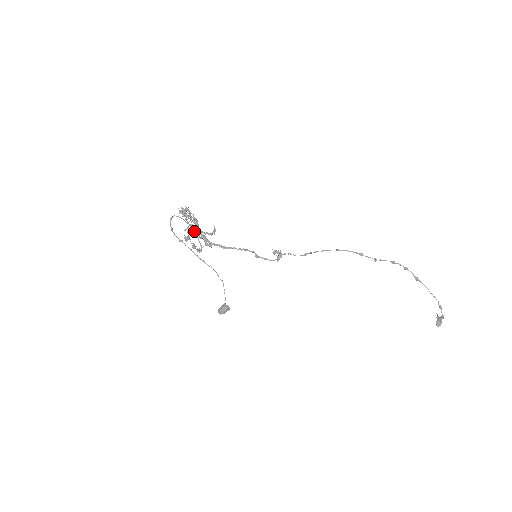
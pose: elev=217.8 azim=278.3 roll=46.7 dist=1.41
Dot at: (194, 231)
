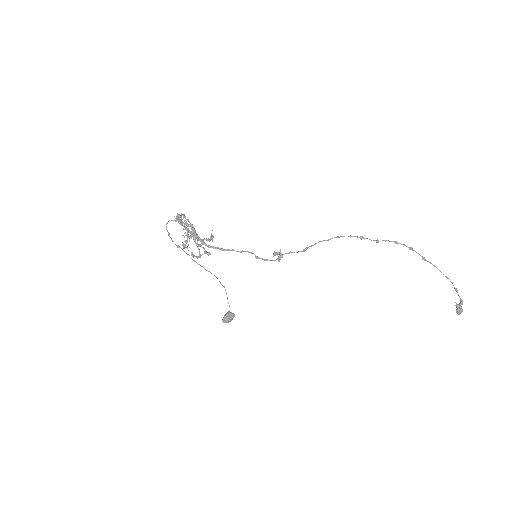
Dot at: (191, 236)
